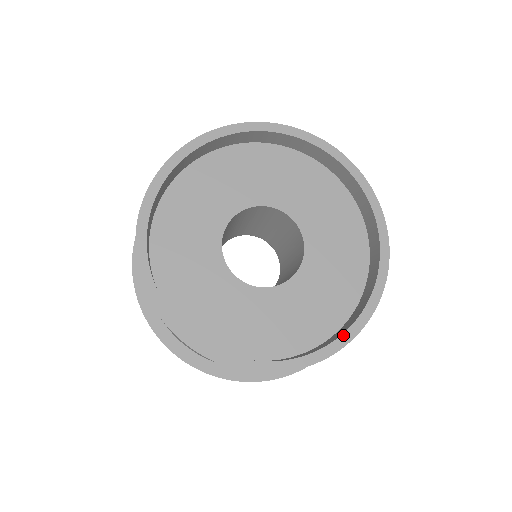
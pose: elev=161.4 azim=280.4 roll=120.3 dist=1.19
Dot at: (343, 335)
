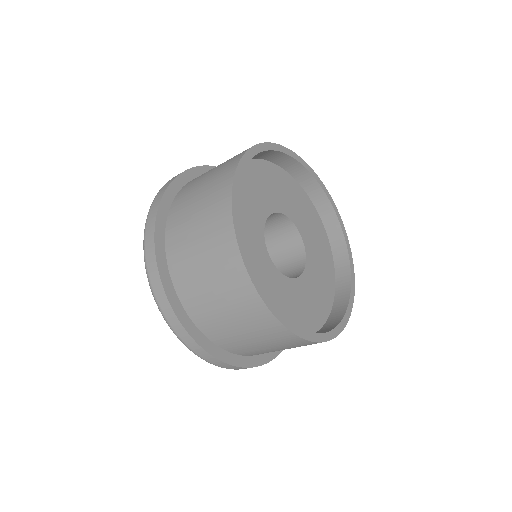
Dot at: (351, 277)
